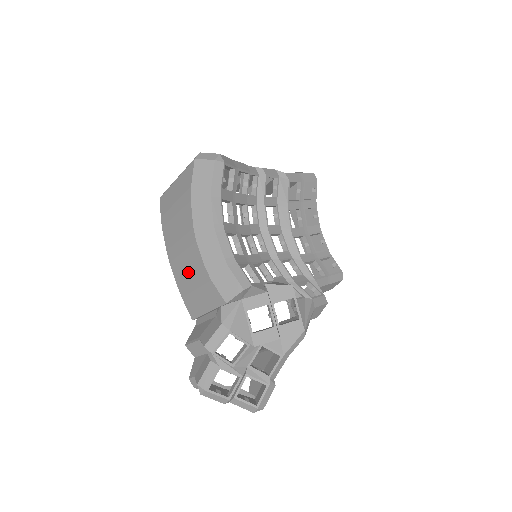
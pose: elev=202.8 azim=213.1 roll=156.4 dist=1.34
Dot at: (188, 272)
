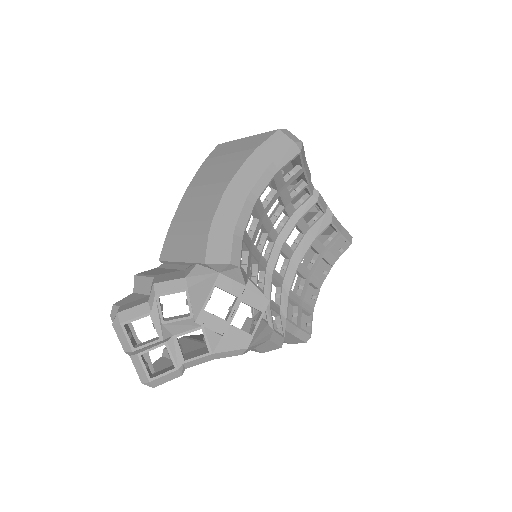
Dot at: (192, 216)
